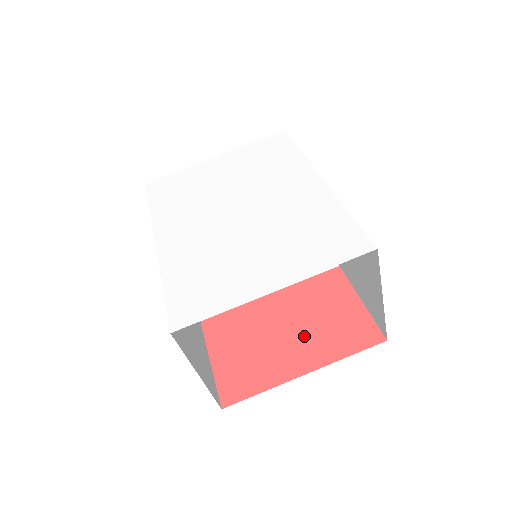
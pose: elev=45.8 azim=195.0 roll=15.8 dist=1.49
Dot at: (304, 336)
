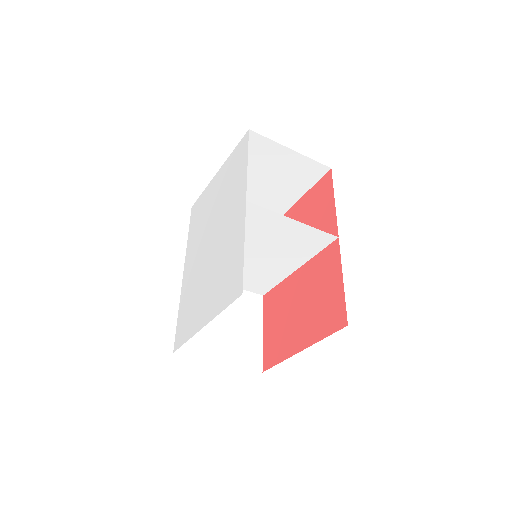
Dot at: (306, 315)
